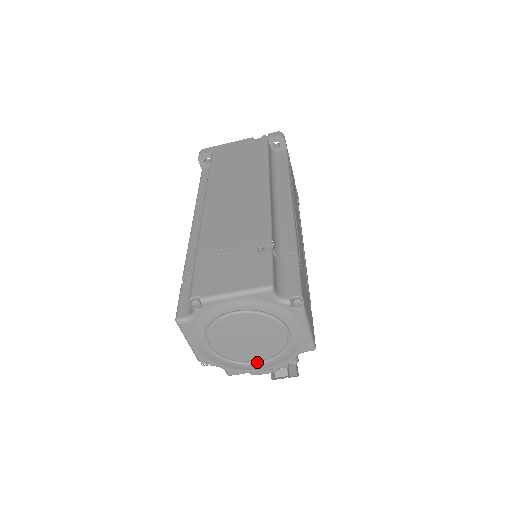
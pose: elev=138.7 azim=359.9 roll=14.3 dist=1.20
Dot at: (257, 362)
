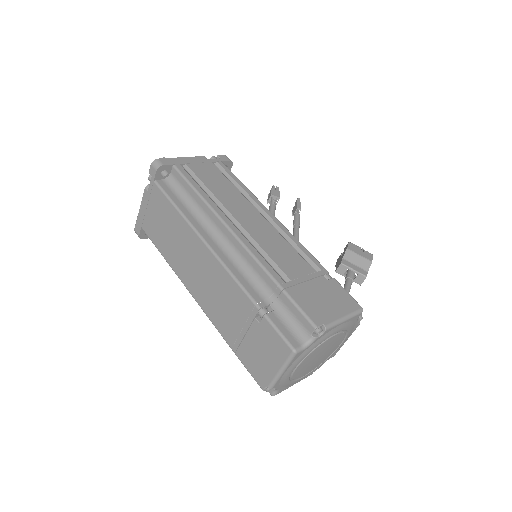
Dot at: (340, 344)
